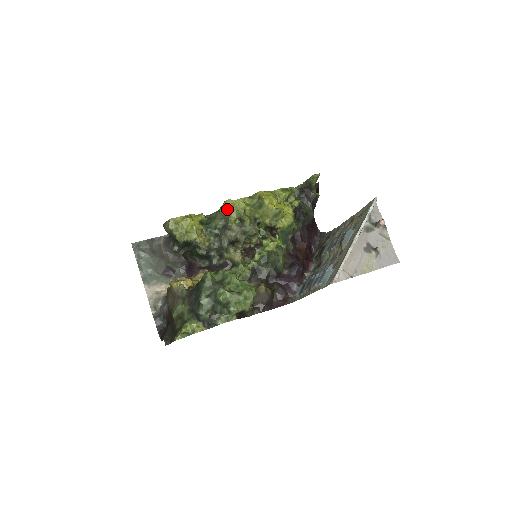
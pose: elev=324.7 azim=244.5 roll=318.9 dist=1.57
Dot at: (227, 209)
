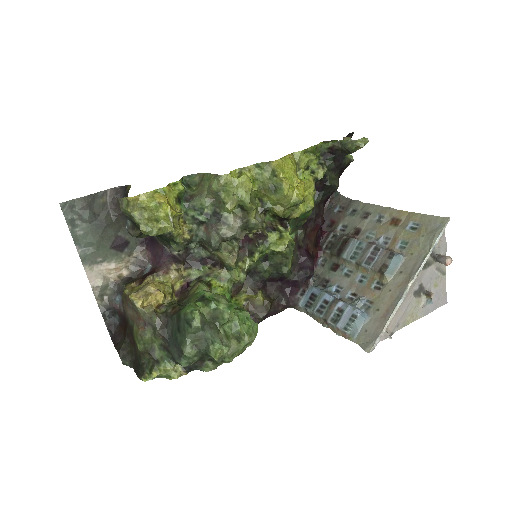
Dot at: (223, 188)
